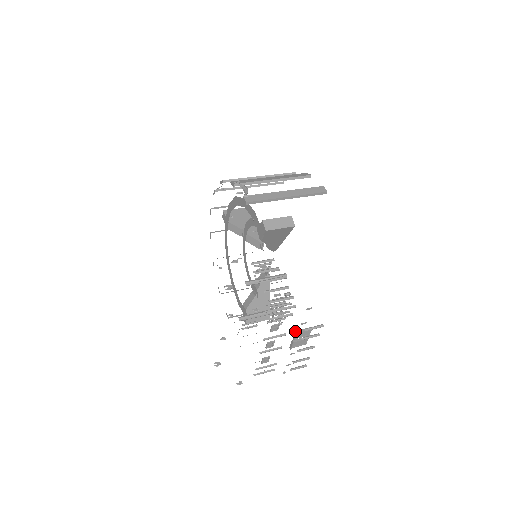
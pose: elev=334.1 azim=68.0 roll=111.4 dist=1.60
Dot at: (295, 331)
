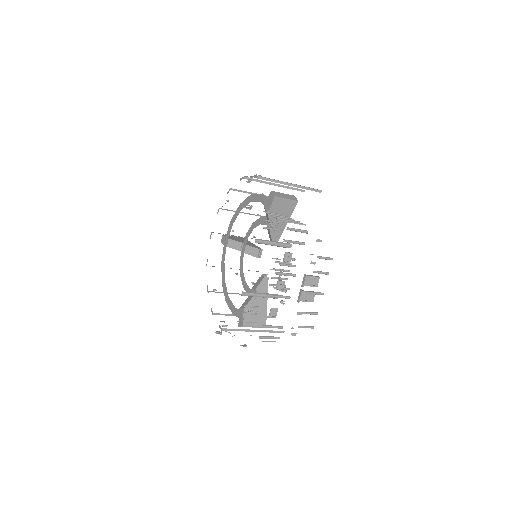
Dot at: (304, 274)
